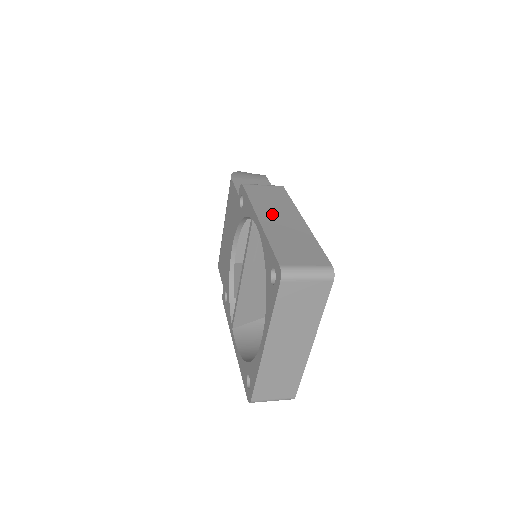
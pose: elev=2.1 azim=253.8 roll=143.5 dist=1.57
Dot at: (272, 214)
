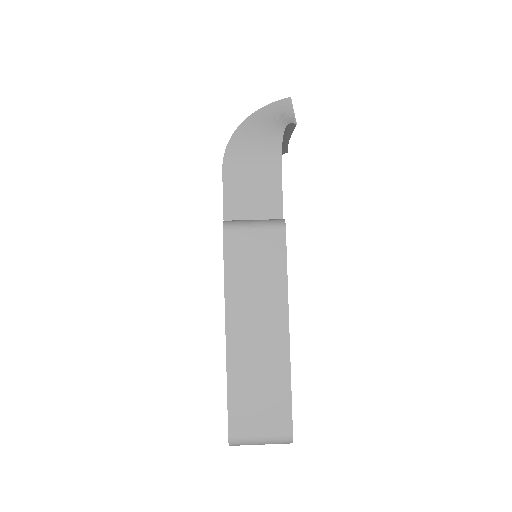
Dot at: (247, 318)
